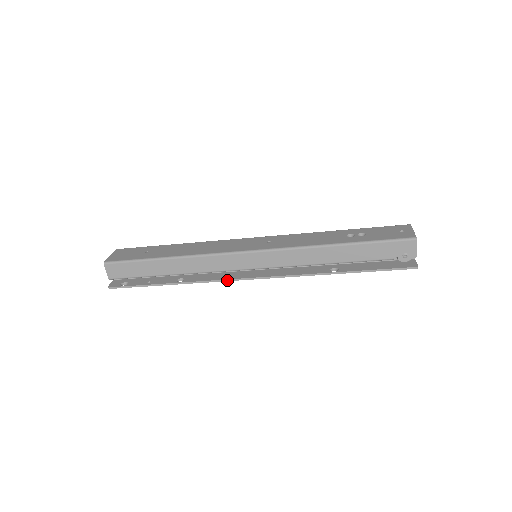
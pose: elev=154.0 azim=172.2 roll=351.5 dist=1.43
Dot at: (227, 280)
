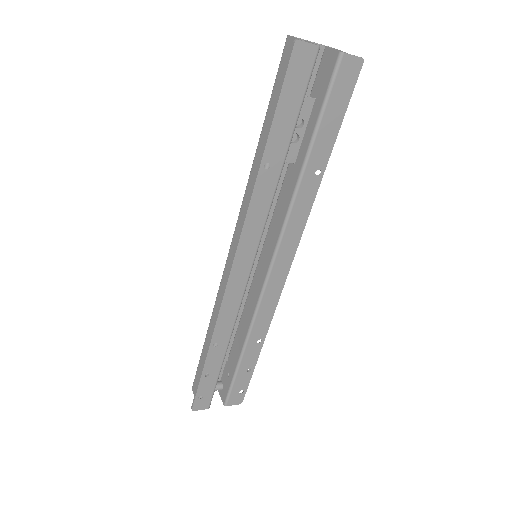
Dot at: (223, 295)
